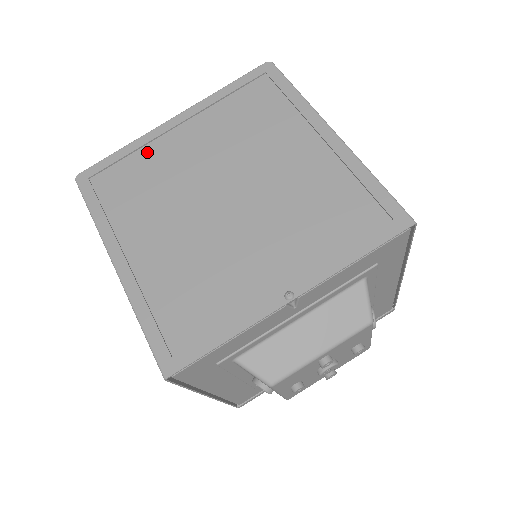
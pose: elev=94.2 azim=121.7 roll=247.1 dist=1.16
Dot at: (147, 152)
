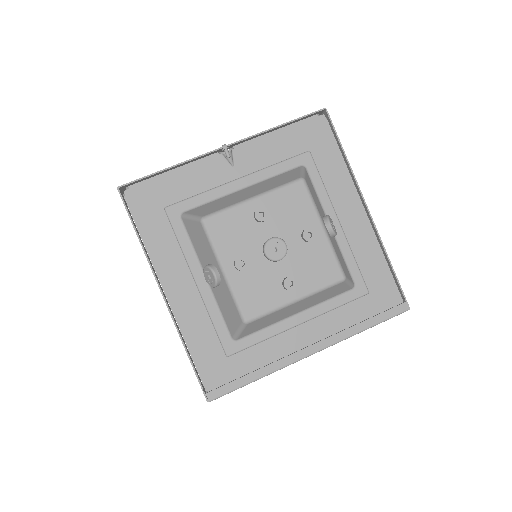
Dot at: occluded
